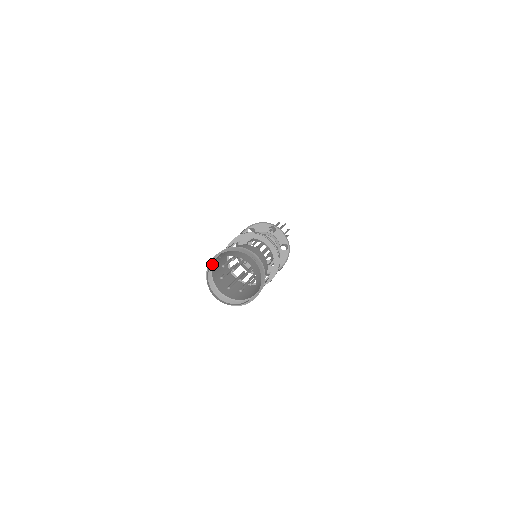
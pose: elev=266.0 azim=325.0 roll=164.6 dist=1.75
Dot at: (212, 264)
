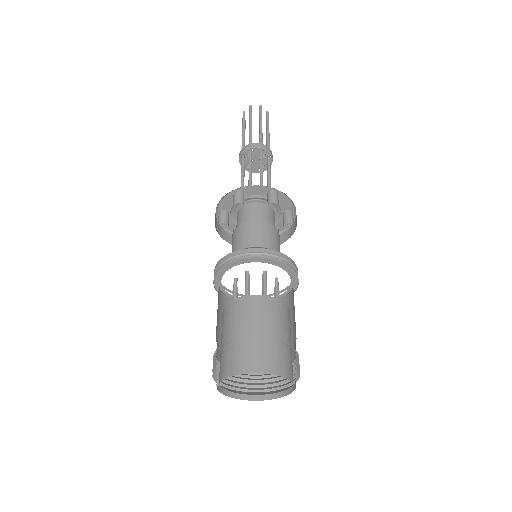
Dot at: occluded
